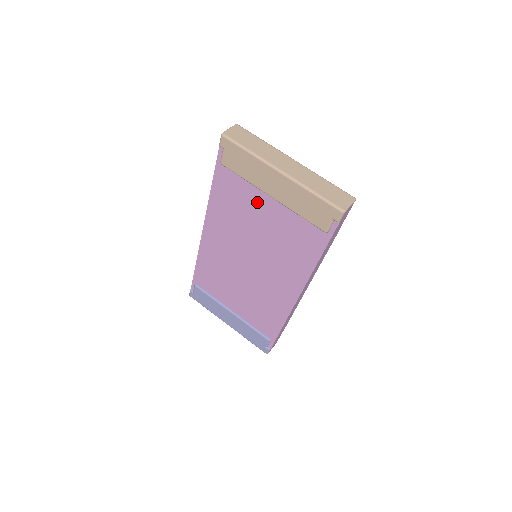
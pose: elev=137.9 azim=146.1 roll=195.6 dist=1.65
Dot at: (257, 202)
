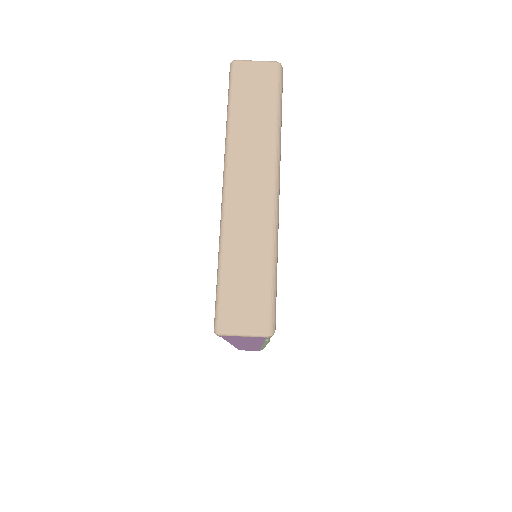
Dot at: occluded
